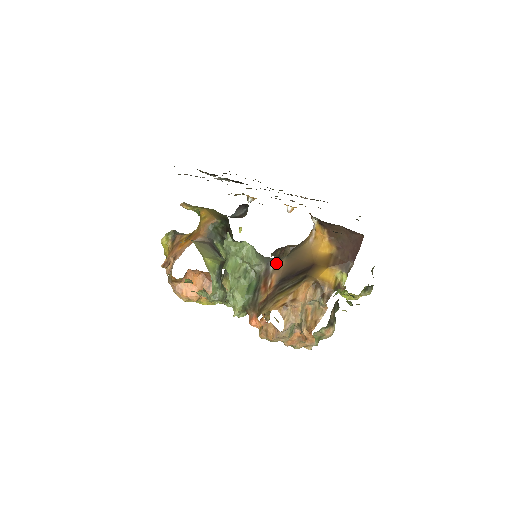
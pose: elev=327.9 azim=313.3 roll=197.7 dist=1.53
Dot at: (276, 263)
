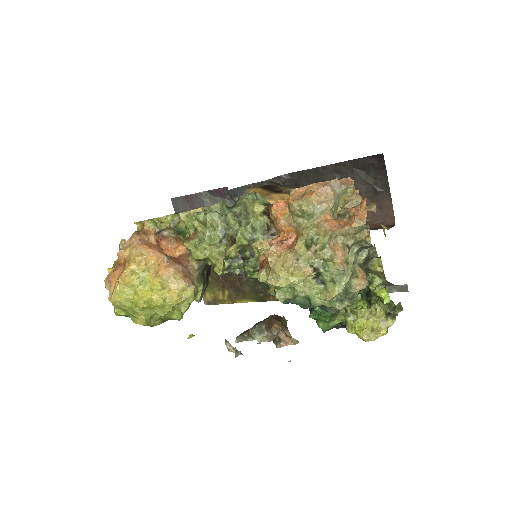
Dot at: occluded
